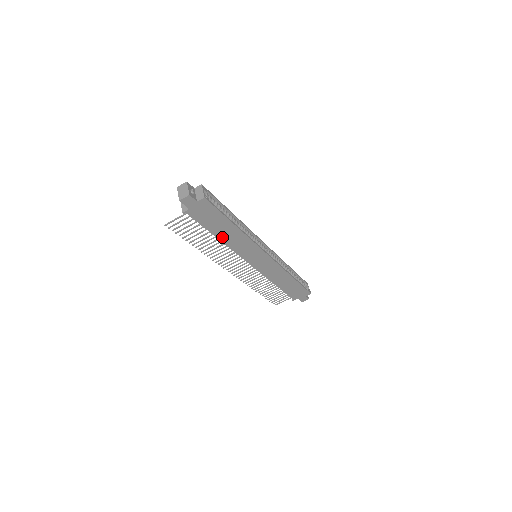
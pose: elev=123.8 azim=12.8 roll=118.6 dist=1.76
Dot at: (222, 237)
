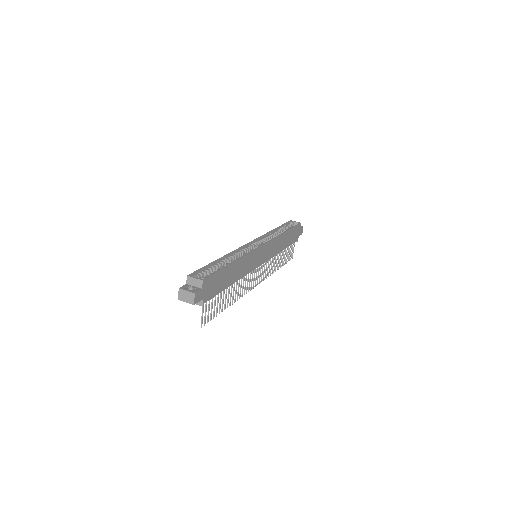
Dot at: (233, 280)
